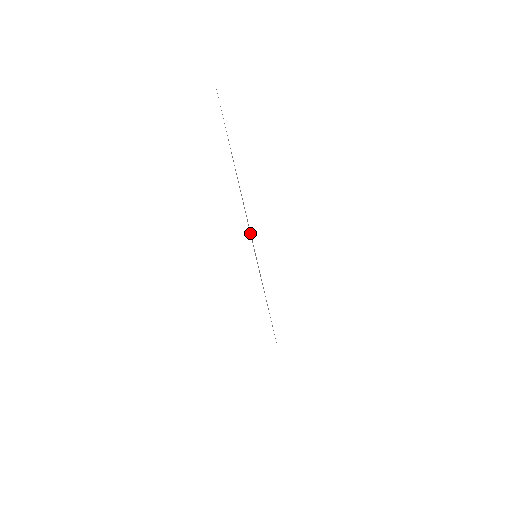
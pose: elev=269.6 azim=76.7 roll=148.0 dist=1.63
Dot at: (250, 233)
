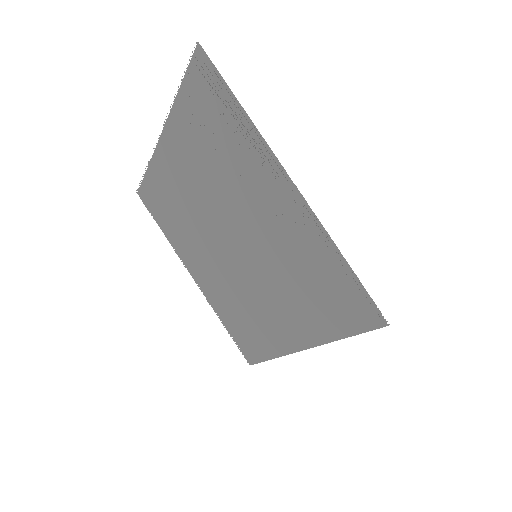
Dot at: (193, 100)
